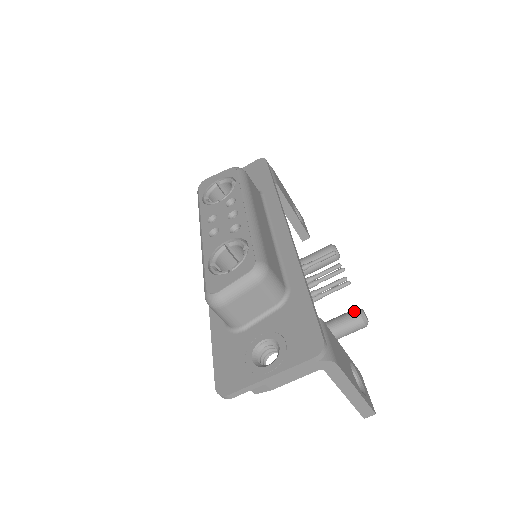
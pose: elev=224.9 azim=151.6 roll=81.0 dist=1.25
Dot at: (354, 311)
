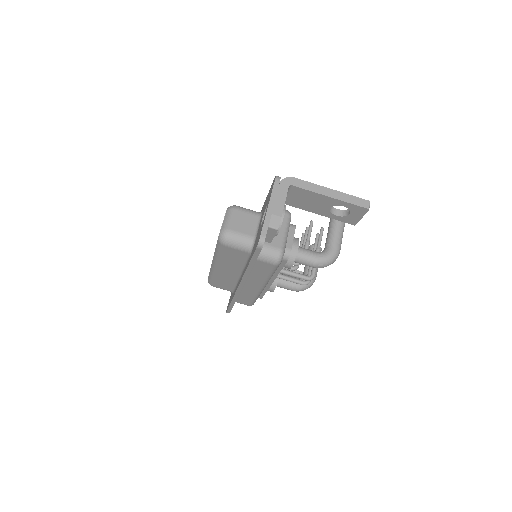
Dot at: occluded
